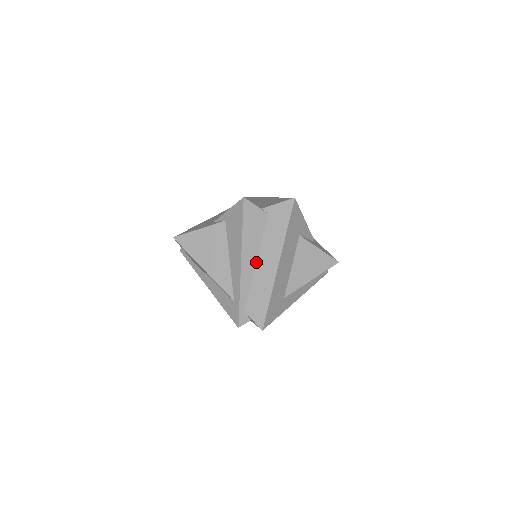
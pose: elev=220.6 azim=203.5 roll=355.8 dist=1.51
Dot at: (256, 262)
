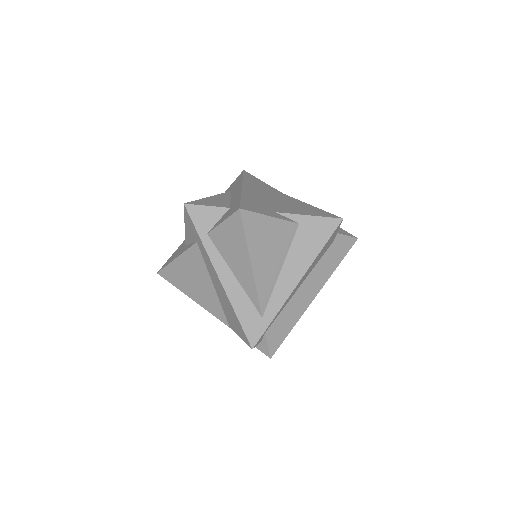
Dot at: (301, 284)
